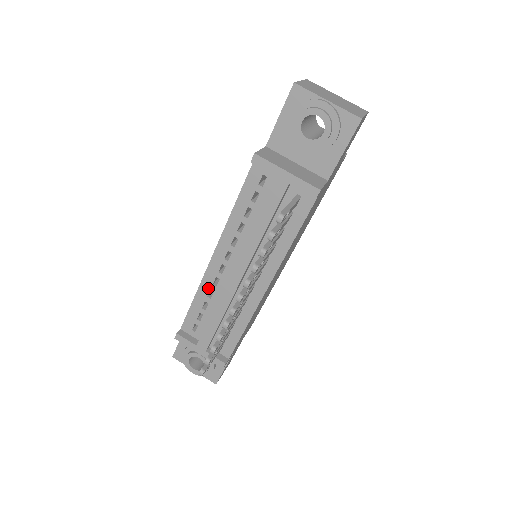
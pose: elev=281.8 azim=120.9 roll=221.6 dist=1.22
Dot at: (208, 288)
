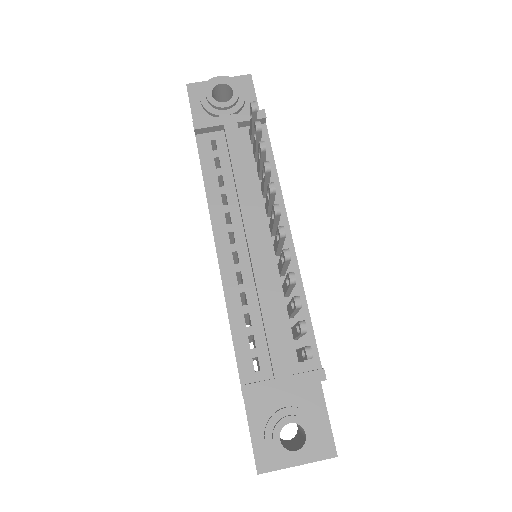
Dot at: (236, 294)
